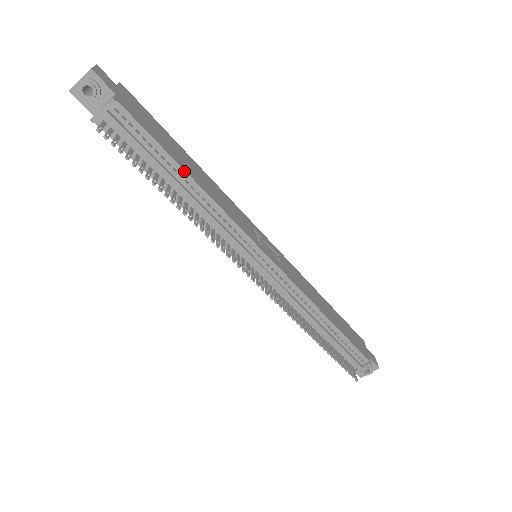
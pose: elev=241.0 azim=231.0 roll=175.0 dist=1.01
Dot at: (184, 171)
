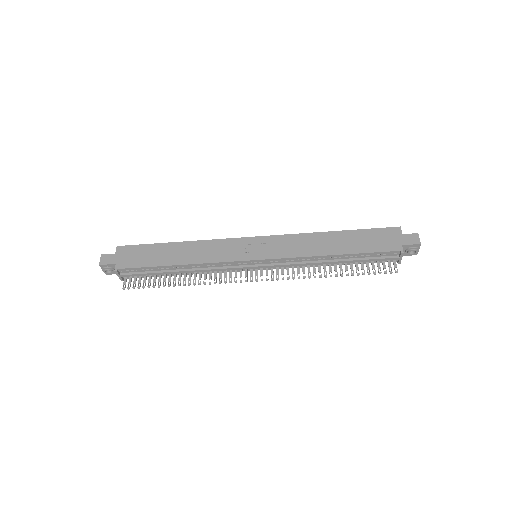
Dot at: (171, 266)
